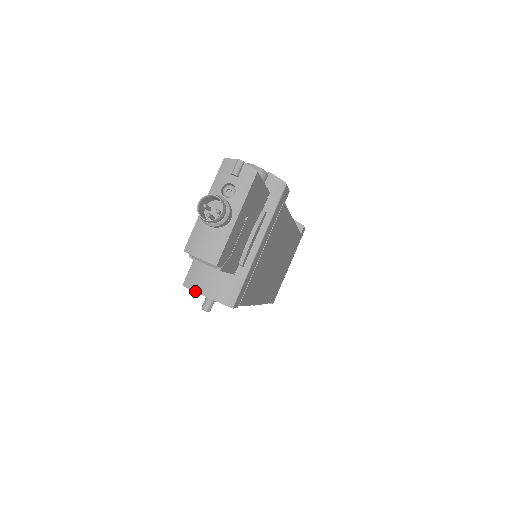
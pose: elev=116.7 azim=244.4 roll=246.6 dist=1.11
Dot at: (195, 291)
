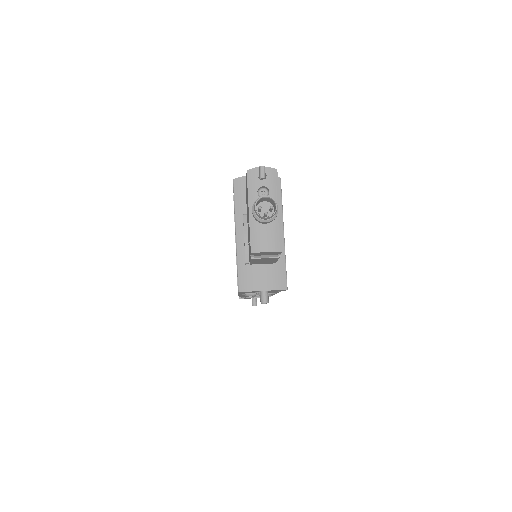
Dot at: (252, 291)
